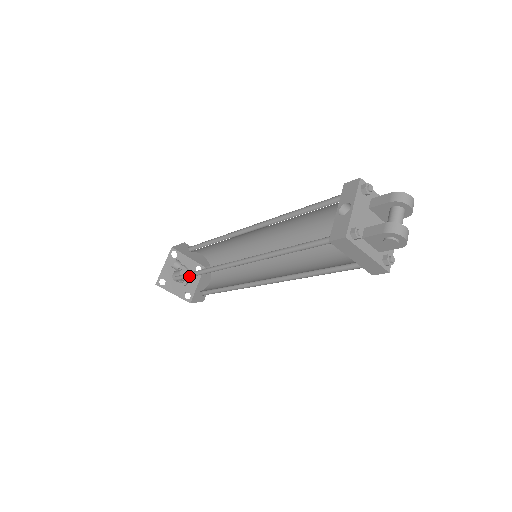
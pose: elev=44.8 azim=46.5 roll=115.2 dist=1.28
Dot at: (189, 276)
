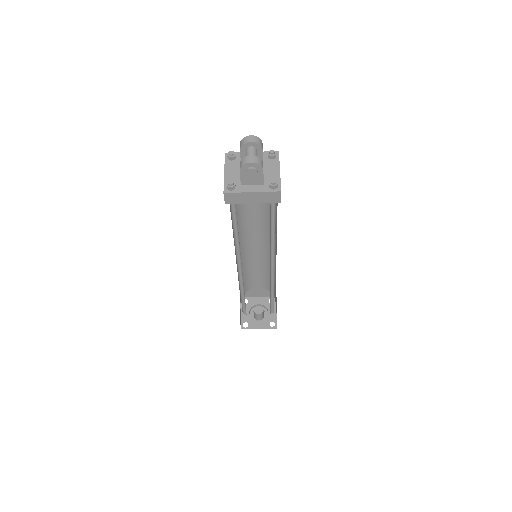
Dot at: (245, 305)
